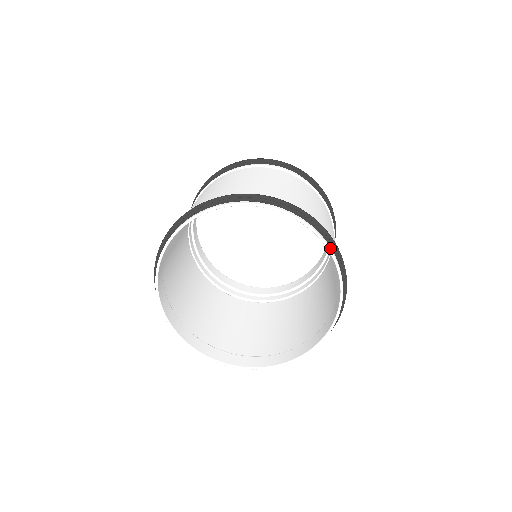
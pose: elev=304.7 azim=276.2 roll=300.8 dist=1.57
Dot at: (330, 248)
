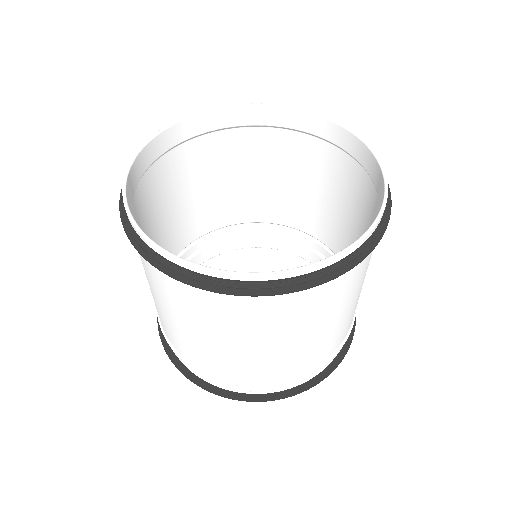
Dot at: occluded
